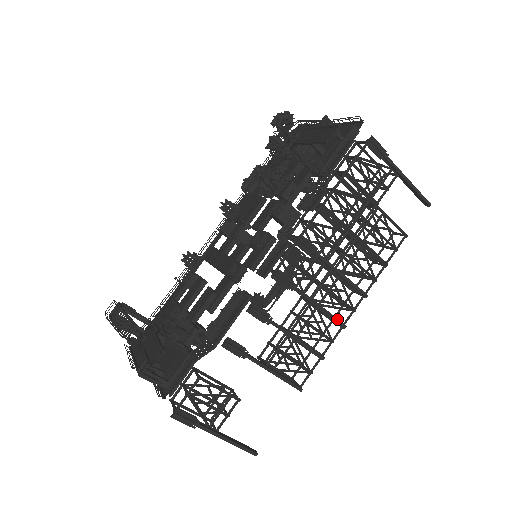
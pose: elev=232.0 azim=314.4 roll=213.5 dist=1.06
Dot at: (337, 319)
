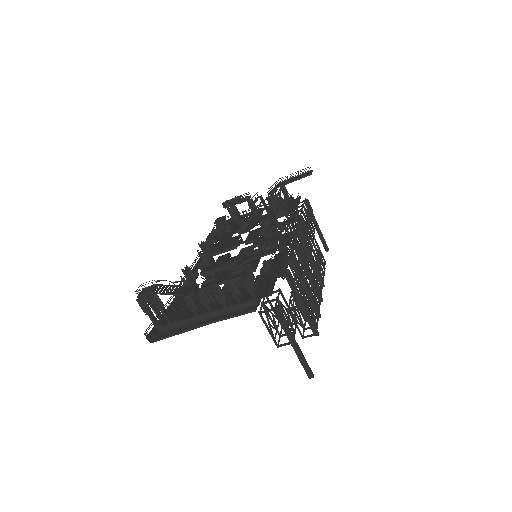
Dot at: (319, 292)
